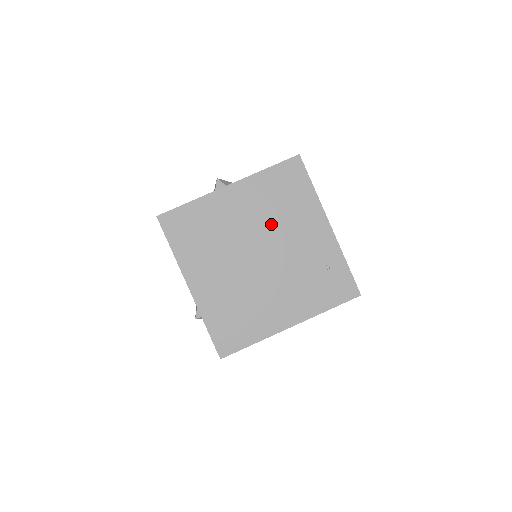
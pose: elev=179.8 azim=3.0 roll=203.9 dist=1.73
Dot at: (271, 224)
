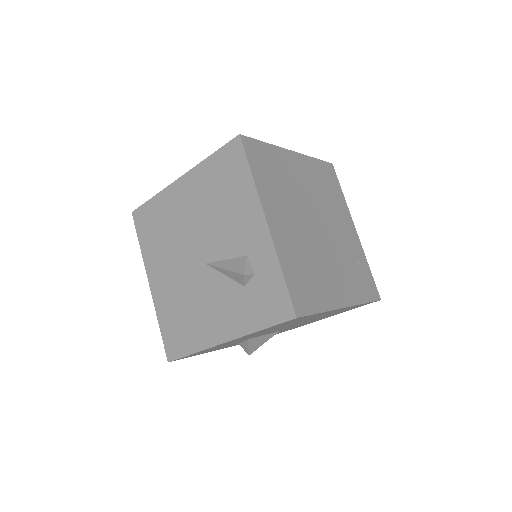
Dot at: (322, 203)
